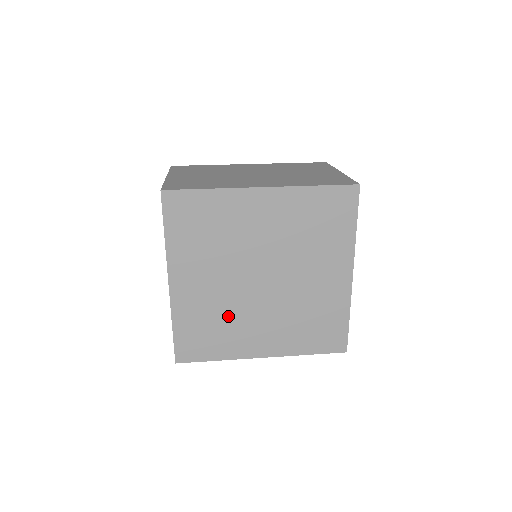
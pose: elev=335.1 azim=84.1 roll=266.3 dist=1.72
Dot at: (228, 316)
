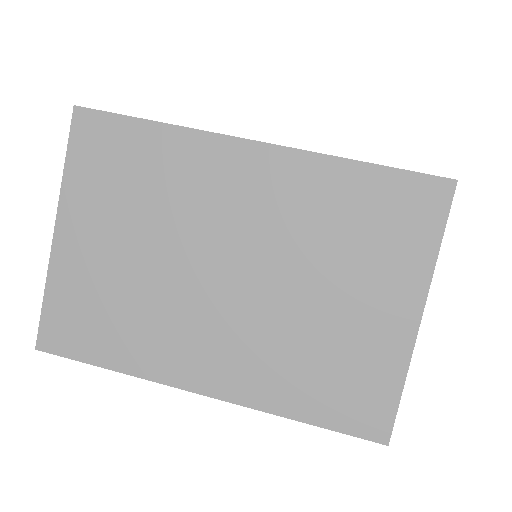
Dot at: occluded
